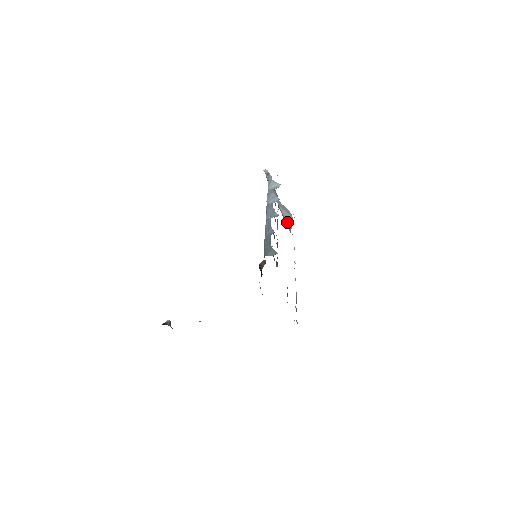
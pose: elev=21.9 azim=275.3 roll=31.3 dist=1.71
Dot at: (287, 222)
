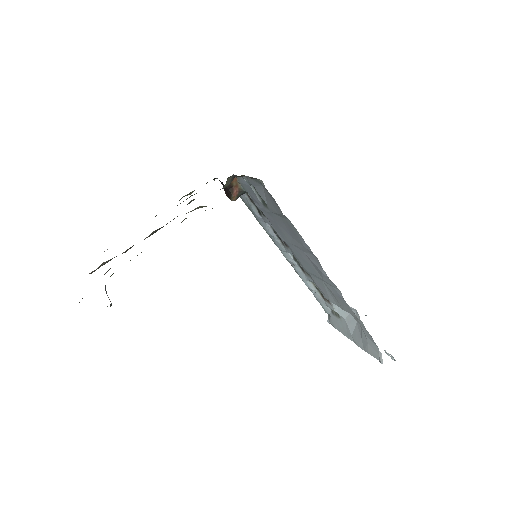
Dot at: (362, 335)
